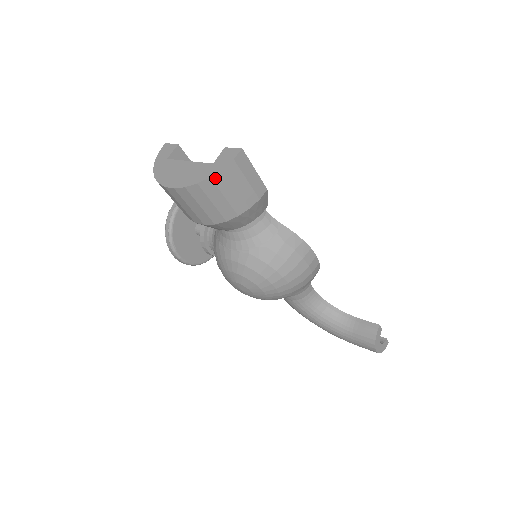
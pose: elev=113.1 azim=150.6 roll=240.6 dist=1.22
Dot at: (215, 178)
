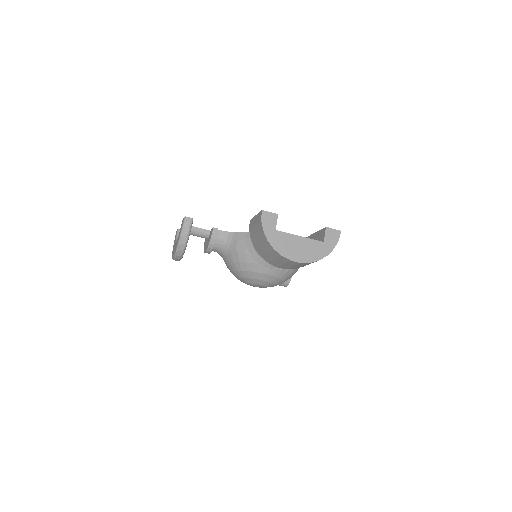
Dot at: (328, 254)
